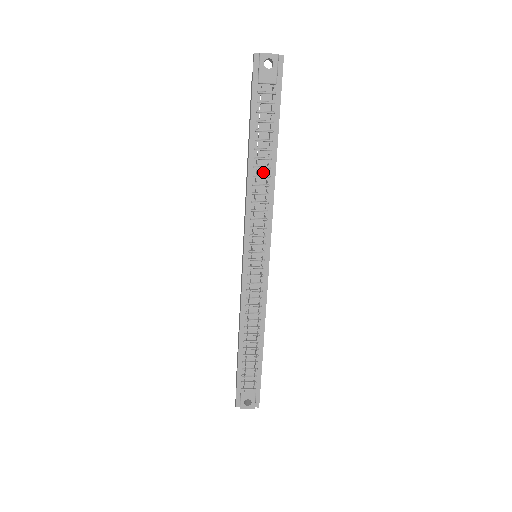
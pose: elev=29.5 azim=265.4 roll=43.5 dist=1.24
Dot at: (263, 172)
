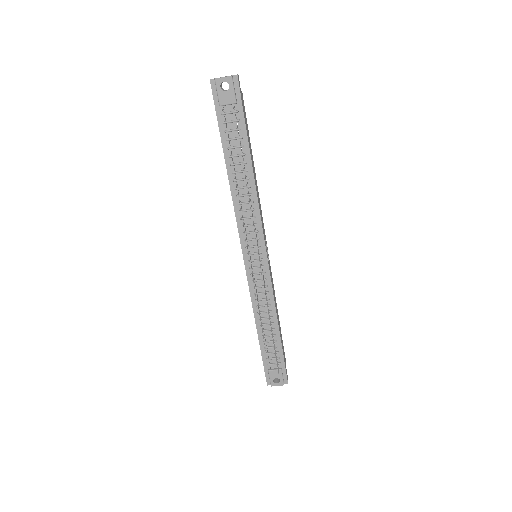
Dot at: (243, 183)
